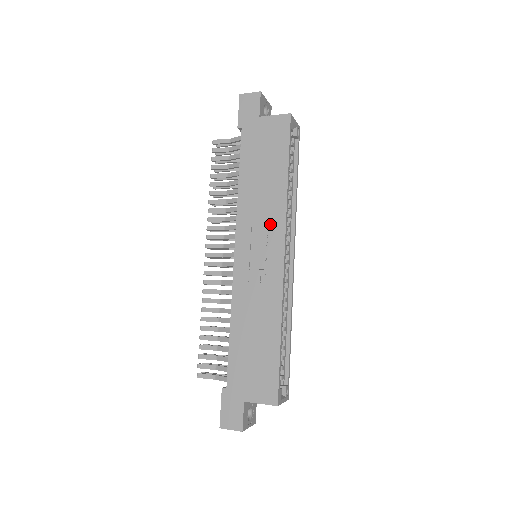
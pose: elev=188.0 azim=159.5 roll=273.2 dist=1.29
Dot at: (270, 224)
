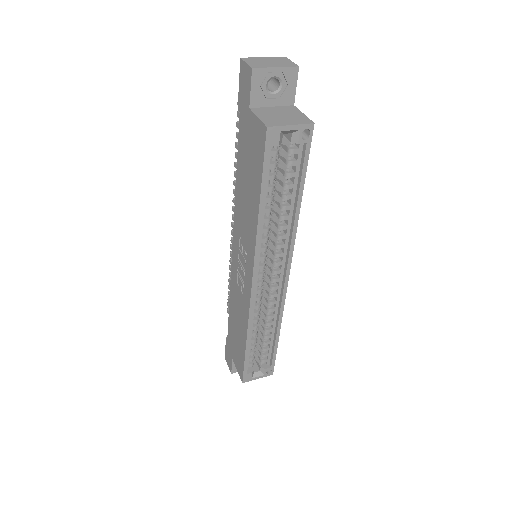
Dot at: (247, 247)
